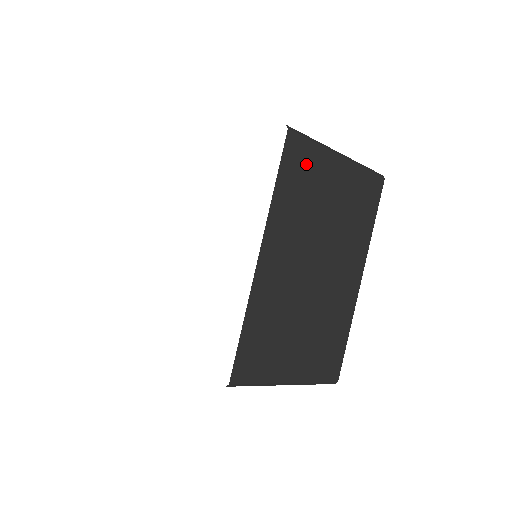
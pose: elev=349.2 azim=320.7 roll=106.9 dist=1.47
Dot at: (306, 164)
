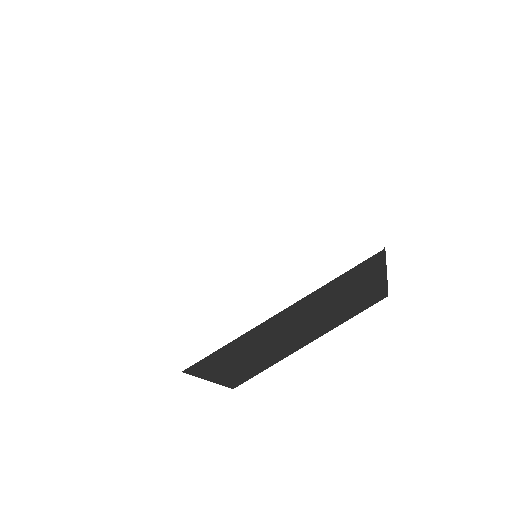
Dot at: (366, 272)
